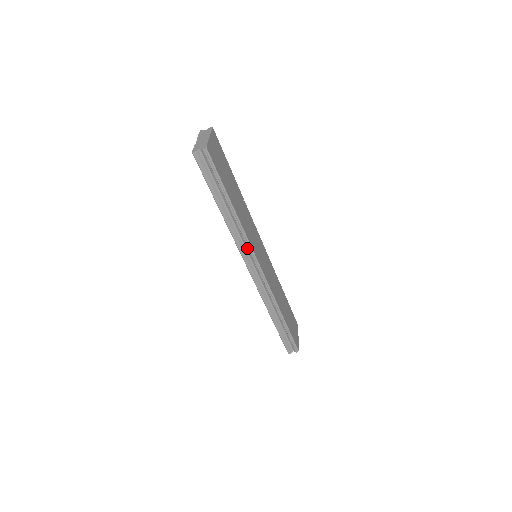
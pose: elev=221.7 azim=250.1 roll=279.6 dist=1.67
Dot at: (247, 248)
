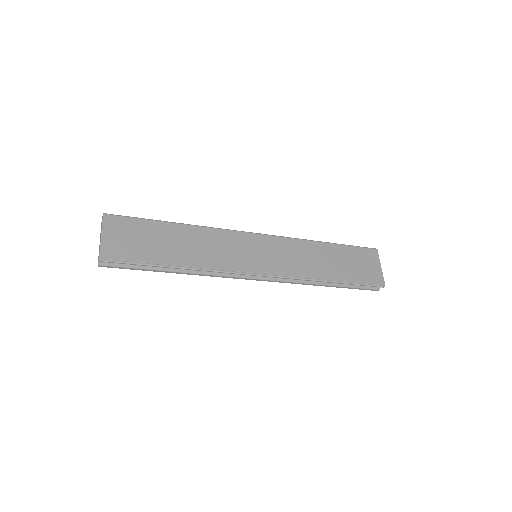
Dot at: (230, 273)
